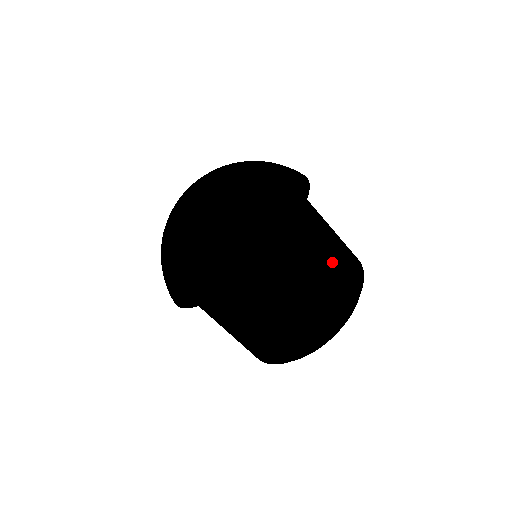
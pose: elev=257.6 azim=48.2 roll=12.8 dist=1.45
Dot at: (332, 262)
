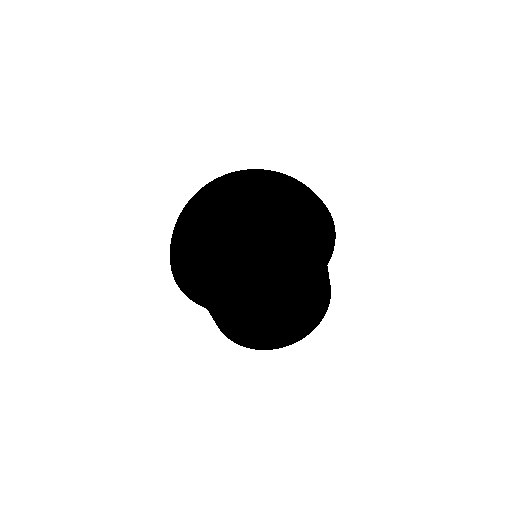
Dot at: occluded
